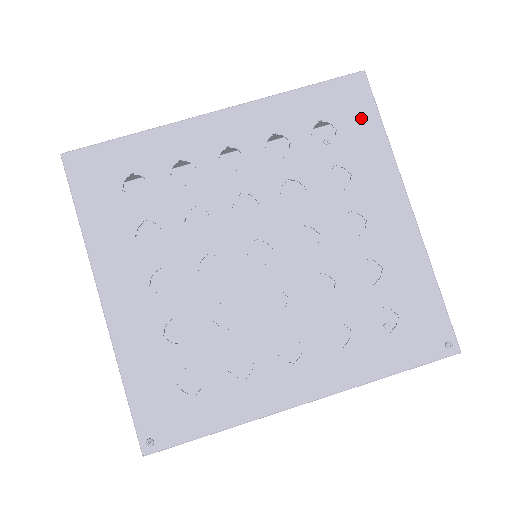
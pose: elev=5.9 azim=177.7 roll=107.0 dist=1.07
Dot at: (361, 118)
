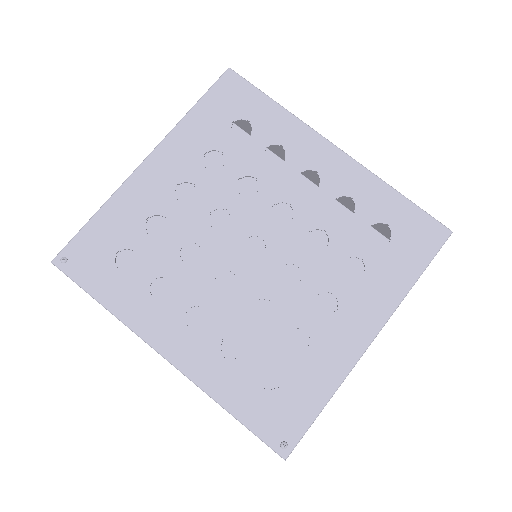
Dot at: (413, 253)
